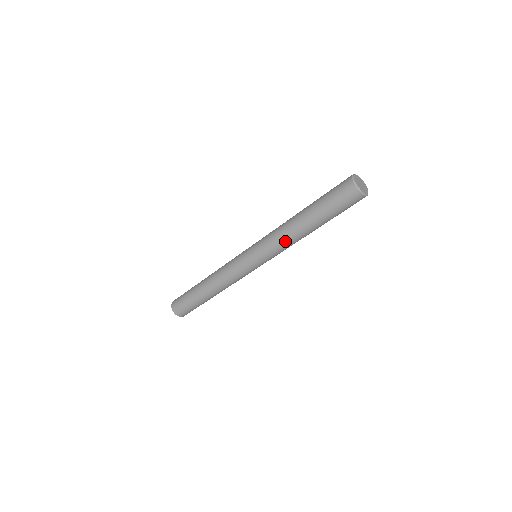
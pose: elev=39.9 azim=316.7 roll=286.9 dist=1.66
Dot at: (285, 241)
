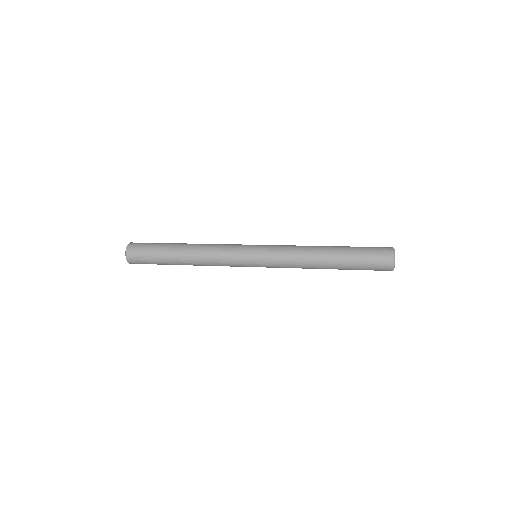
Dot at: (300, 267)
